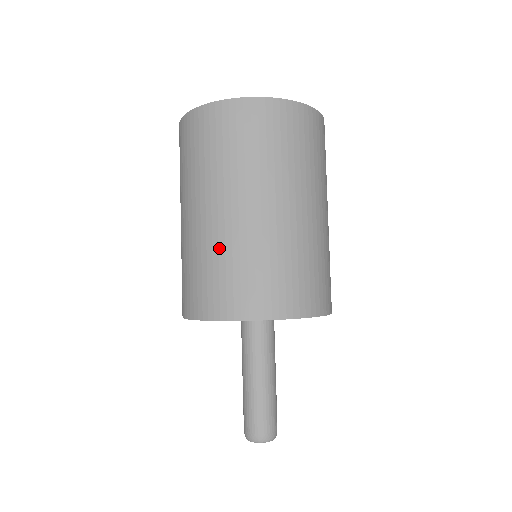
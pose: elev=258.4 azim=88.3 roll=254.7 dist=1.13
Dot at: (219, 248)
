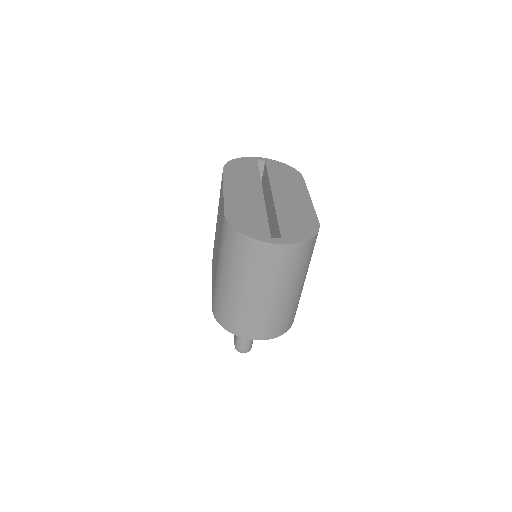
Dot at: (243, 308)
